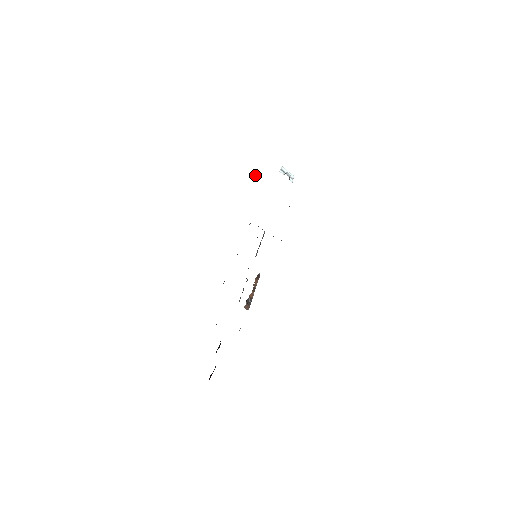
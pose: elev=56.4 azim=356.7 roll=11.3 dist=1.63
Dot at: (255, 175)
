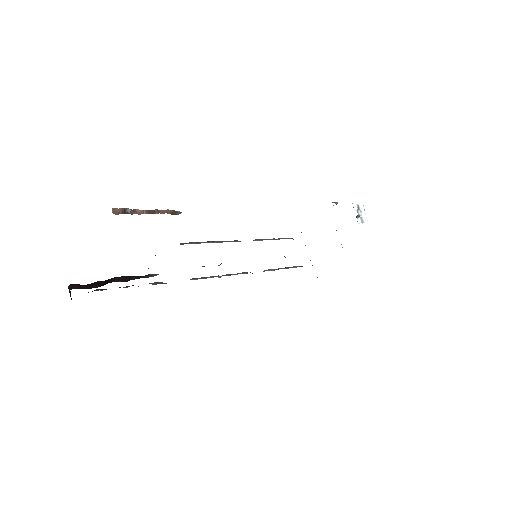
Dot at: occluded
